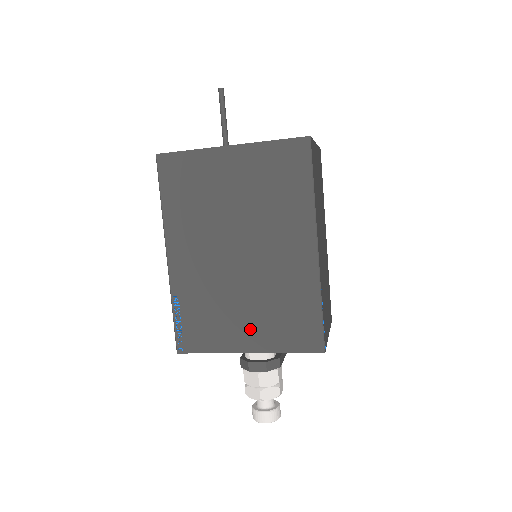
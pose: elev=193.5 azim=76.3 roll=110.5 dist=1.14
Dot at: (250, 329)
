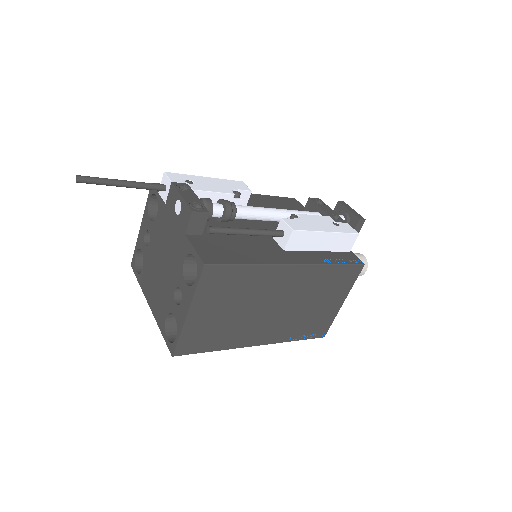
Dot at: occluded
